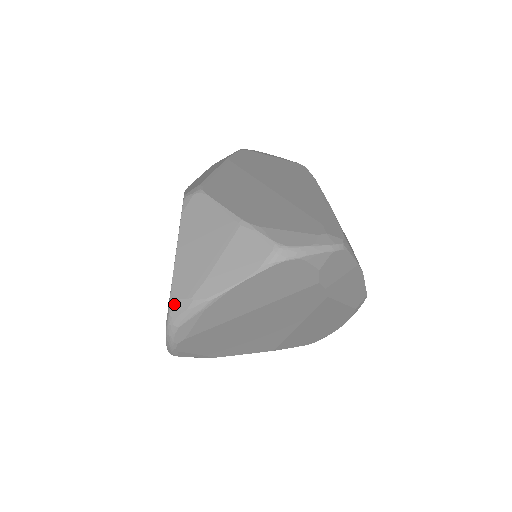
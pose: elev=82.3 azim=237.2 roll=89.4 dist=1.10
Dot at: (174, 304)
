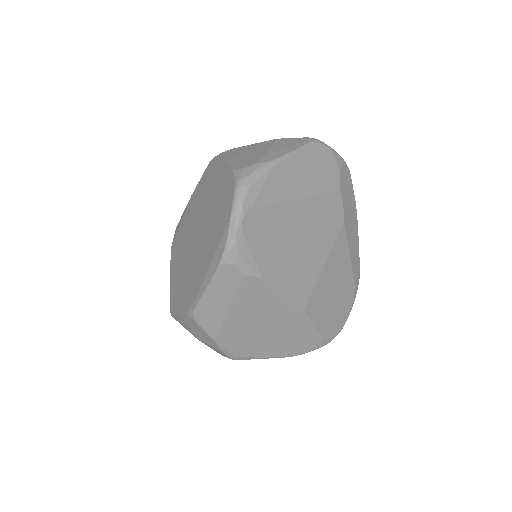
Dot at: (241, 172)
